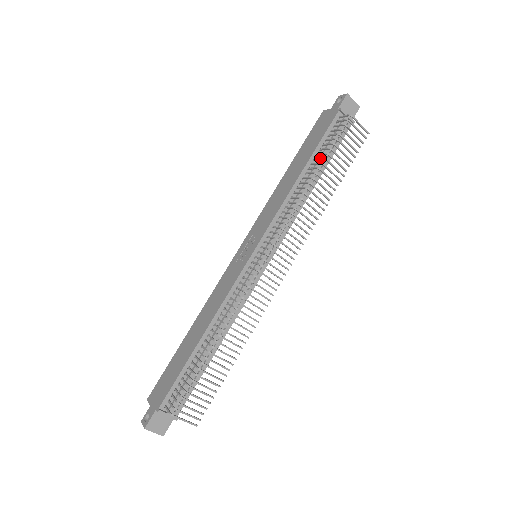
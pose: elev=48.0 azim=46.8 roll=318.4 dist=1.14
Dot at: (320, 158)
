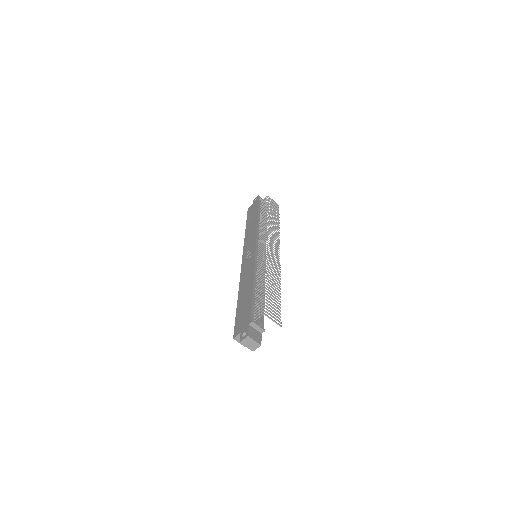
Dot at: (264, 210)
